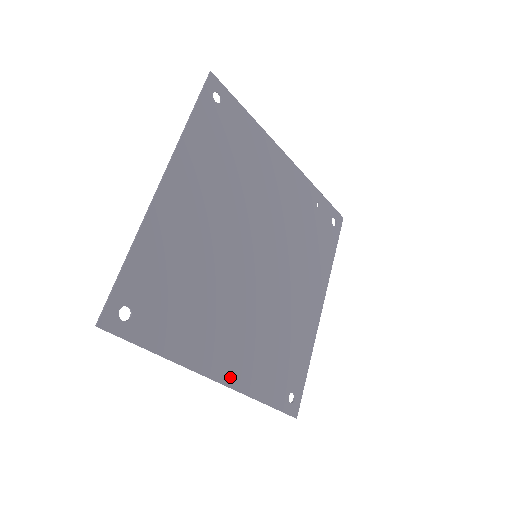
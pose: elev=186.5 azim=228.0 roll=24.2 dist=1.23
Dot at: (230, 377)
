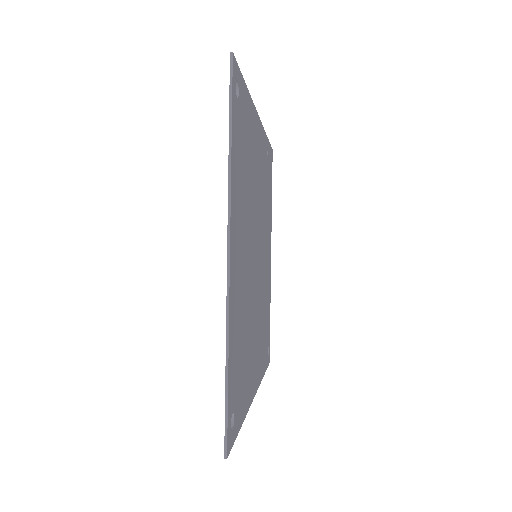
Dot at: (257, 382)
